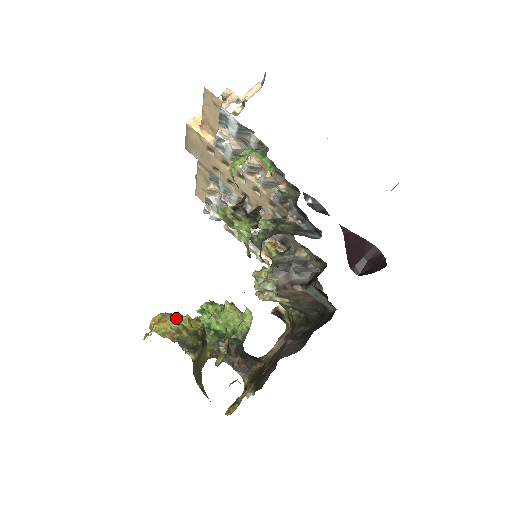
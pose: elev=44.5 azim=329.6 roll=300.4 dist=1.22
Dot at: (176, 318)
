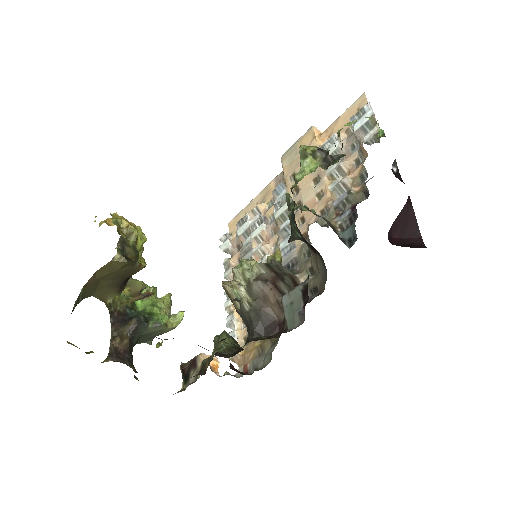
Dot at: (139, 228)
